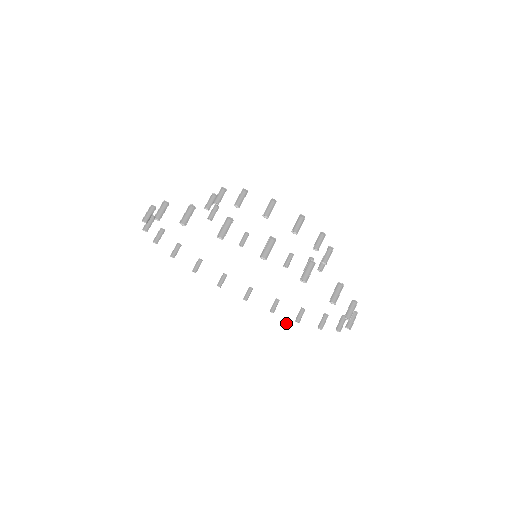
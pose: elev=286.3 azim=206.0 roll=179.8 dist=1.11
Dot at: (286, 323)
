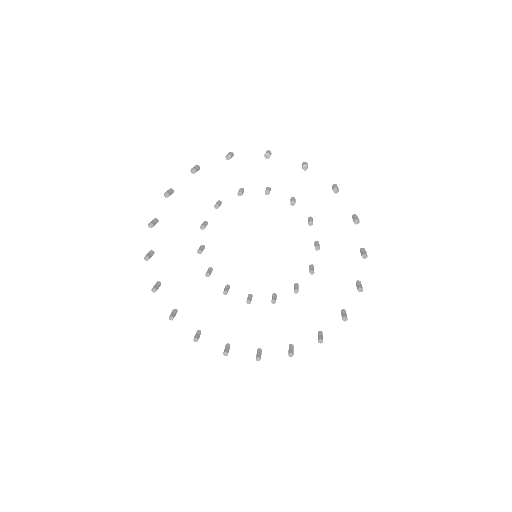
Dot at: (247, 360)
